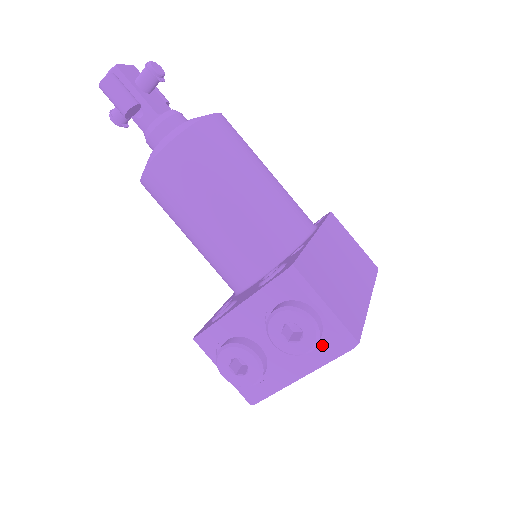
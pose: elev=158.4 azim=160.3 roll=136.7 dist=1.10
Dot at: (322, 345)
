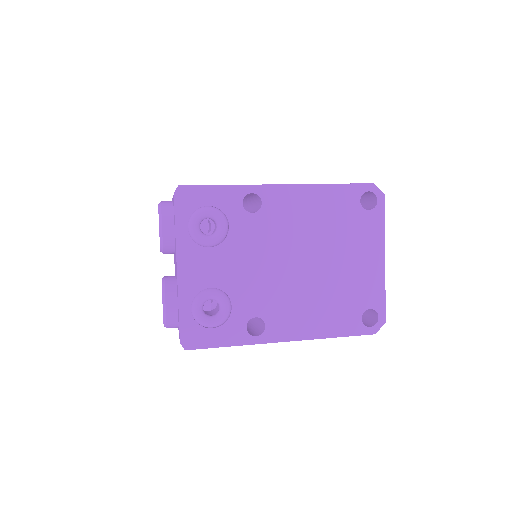
Dot at: occluded
